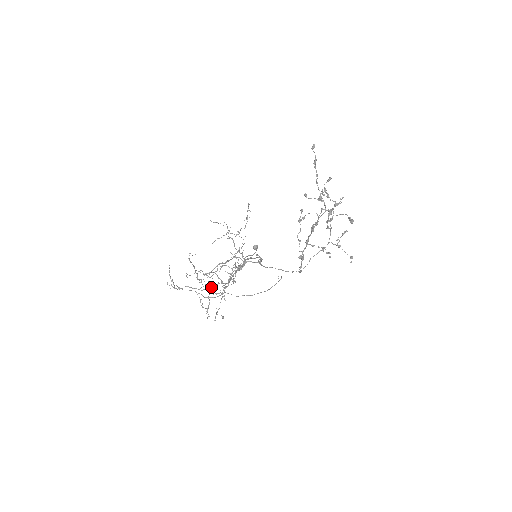
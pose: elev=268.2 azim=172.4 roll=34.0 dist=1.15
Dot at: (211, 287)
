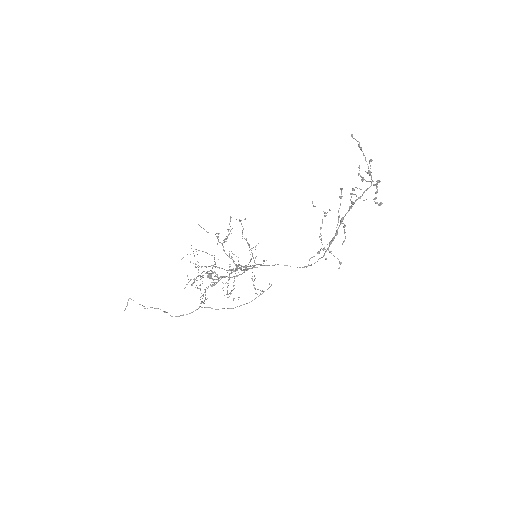
Dot at: (233, 271)
